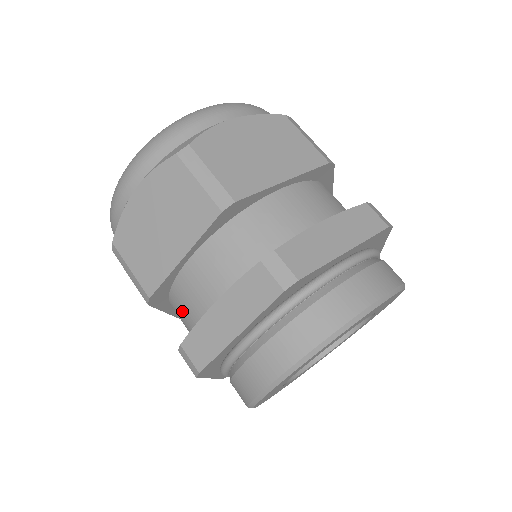
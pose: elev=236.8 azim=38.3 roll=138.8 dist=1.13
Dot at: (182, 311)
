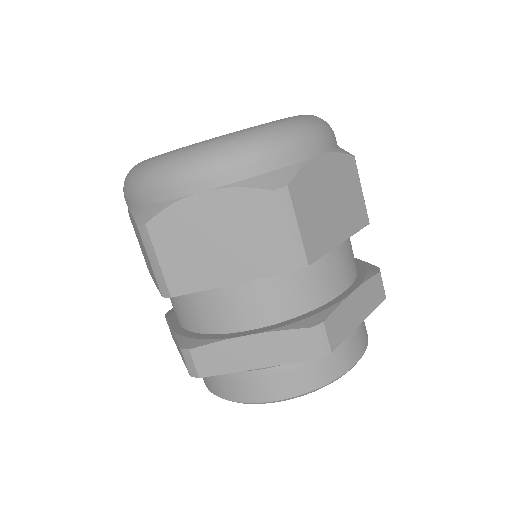
Dot at: (191, 309)
